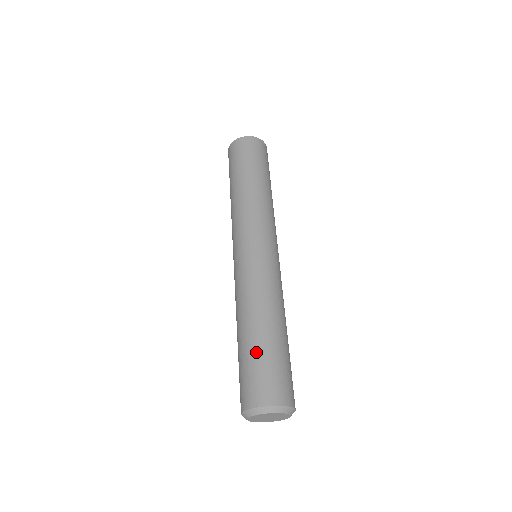
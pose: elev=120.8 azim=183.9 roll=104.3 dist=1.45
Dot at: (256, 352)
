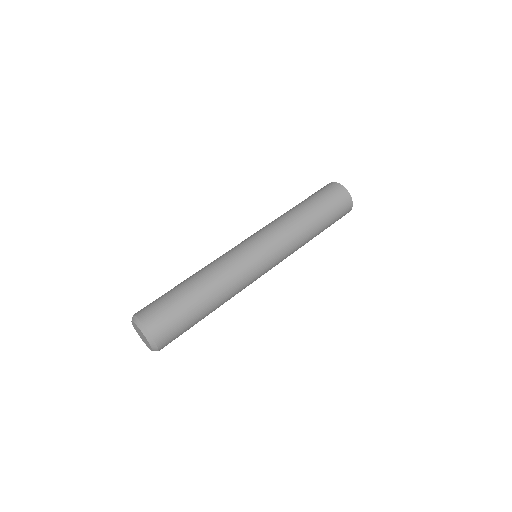
Dot at: (182, 301)
